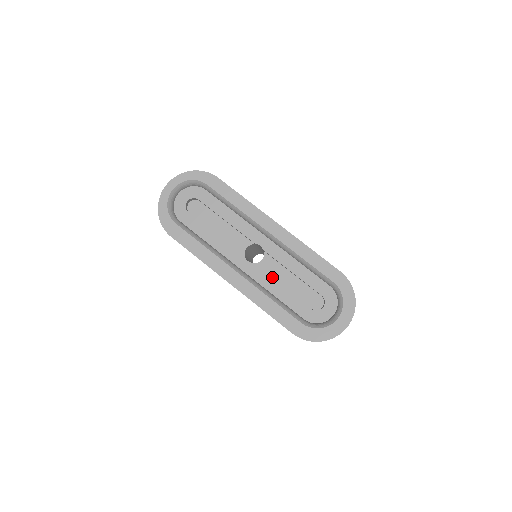
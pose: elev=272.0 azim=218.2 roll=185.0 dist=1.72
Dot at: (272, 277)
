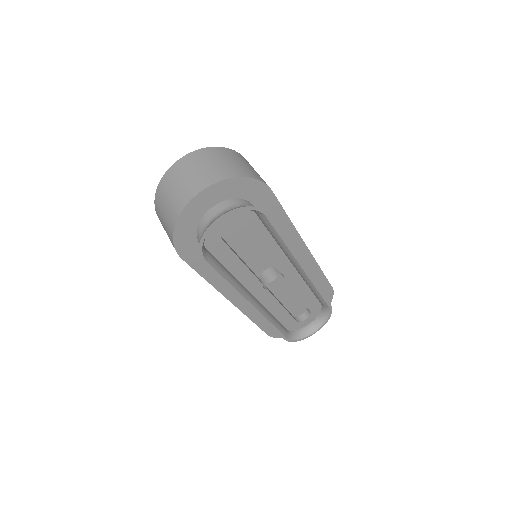
Dot at: (275, 295)
